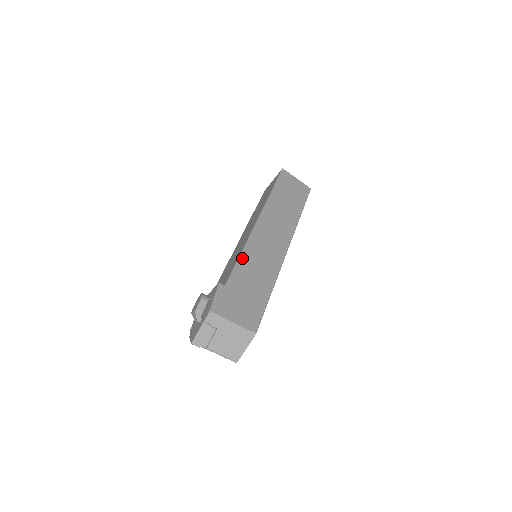
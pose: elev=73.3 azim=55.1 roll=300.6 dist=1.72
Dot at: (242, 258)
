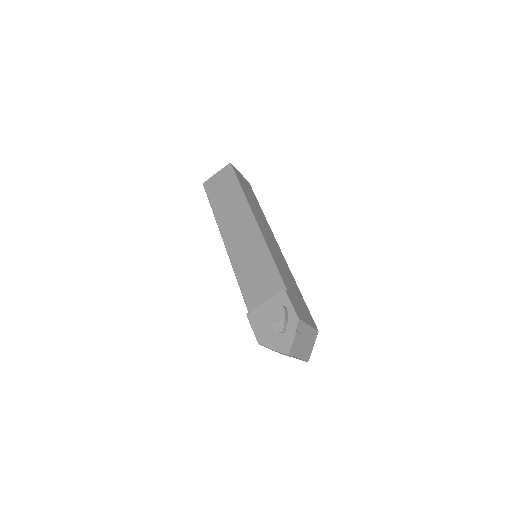
Dot at: (275, 261)
